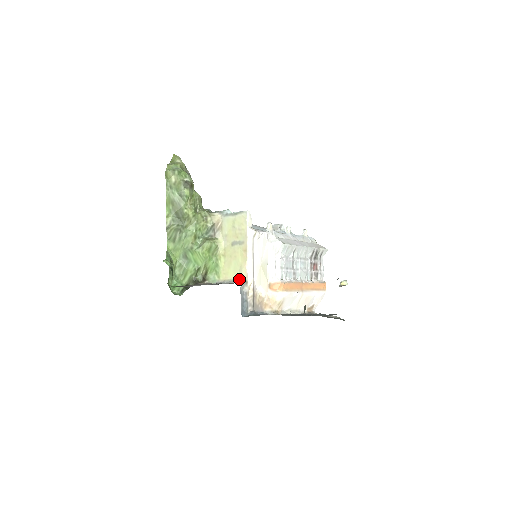
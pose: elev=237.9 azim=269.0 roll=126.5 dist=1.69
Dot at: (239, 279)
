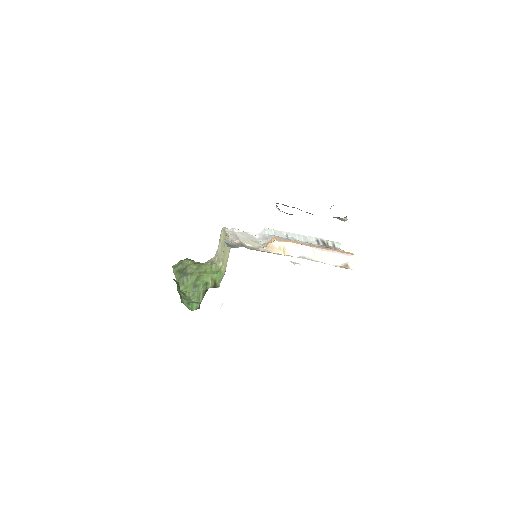
Dot at: (229, 250)
